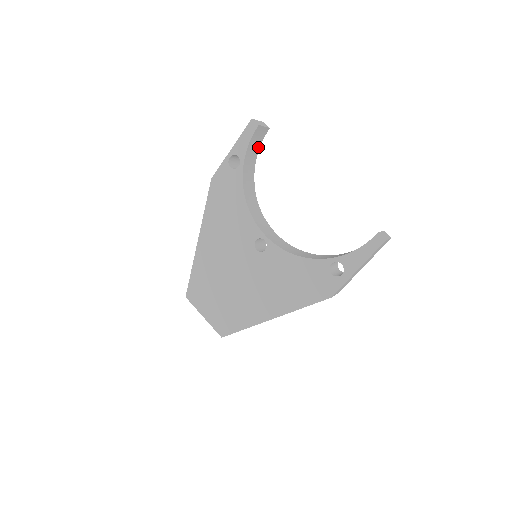
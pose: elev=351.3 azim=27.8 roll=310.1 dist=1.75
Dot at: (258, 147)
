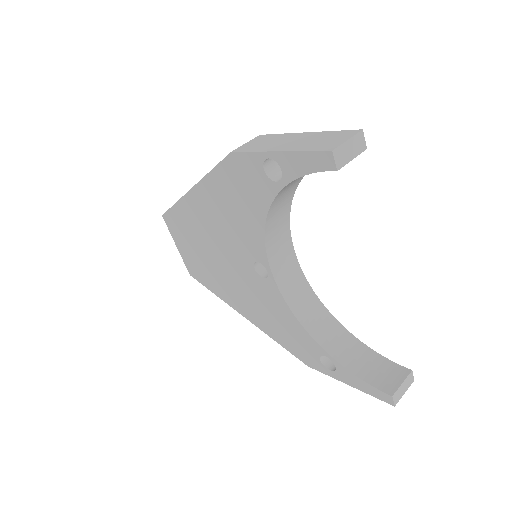
Dot at: occluded
